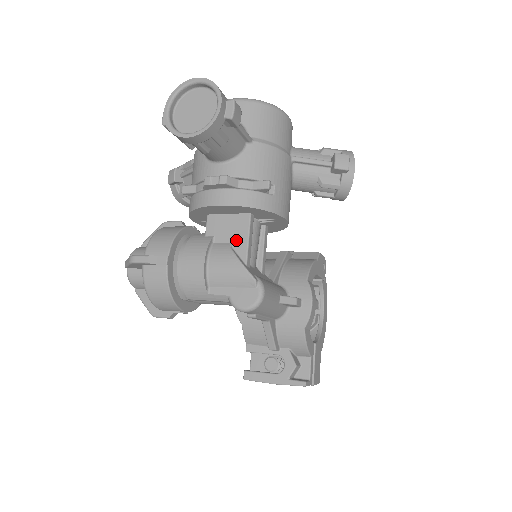
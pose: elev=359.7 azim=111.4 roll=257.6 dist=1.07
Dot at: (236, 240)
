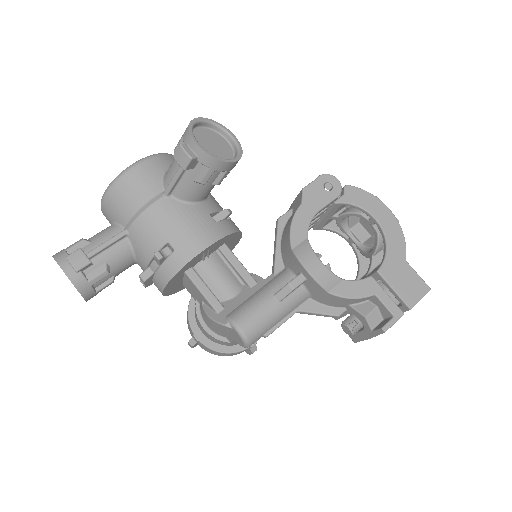
Dot at: (200, 297)
